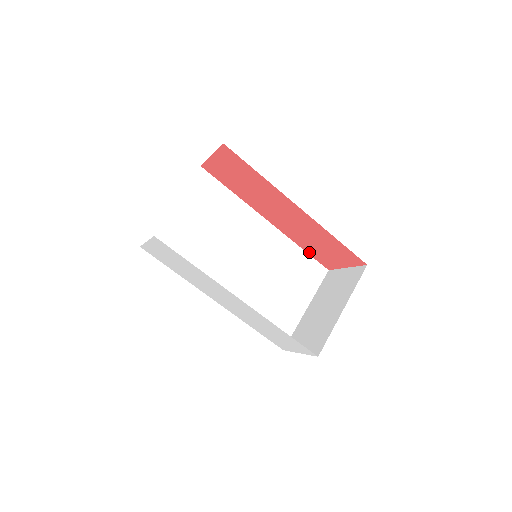
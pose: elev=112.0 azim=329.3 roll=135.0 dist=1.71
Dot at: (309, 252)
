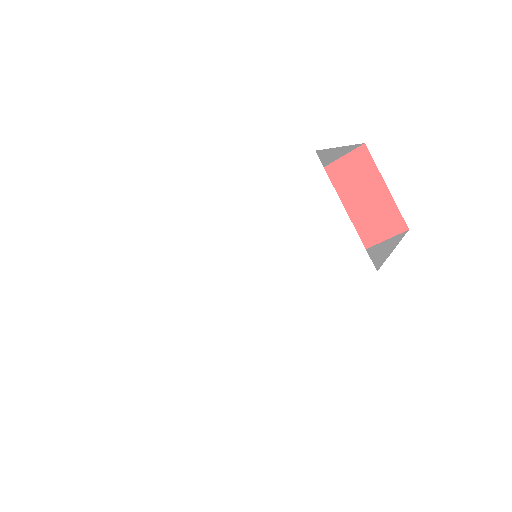
Dot at: (365, 244)
